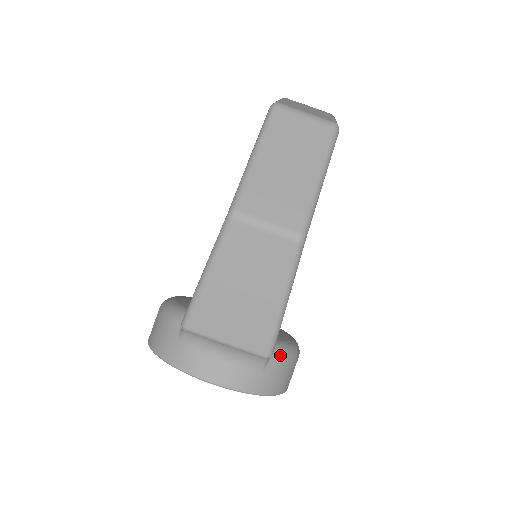
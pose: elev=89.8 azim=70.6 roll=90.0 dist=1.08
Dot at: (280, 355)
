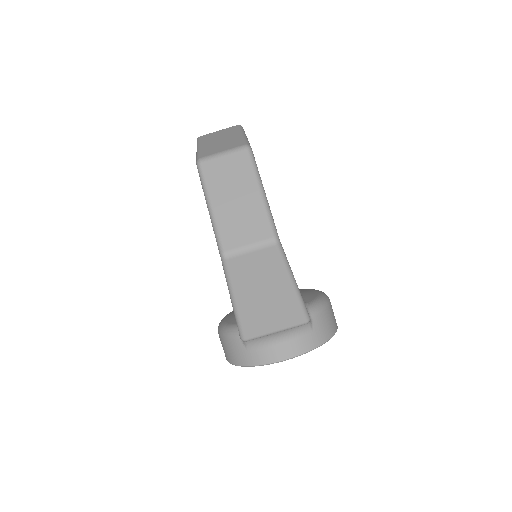
Dot at: (316, 312)
